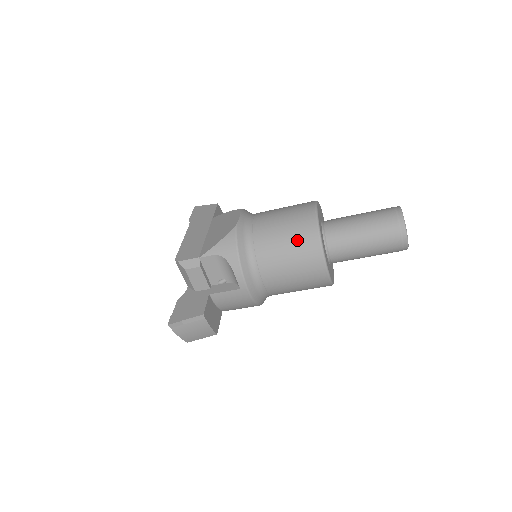
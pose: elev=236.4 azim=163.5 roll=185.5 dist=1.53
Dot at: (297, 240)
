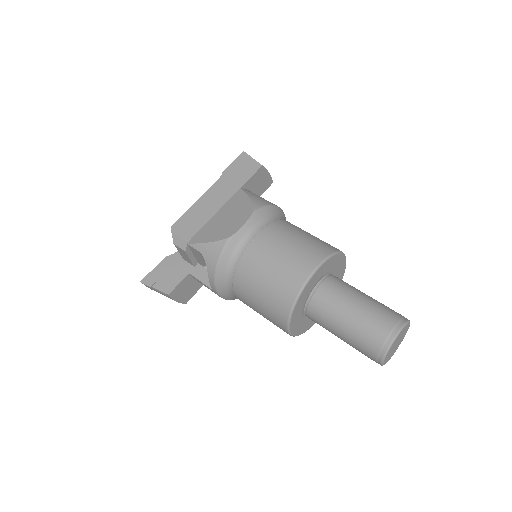
Dot at: (272, 294)
